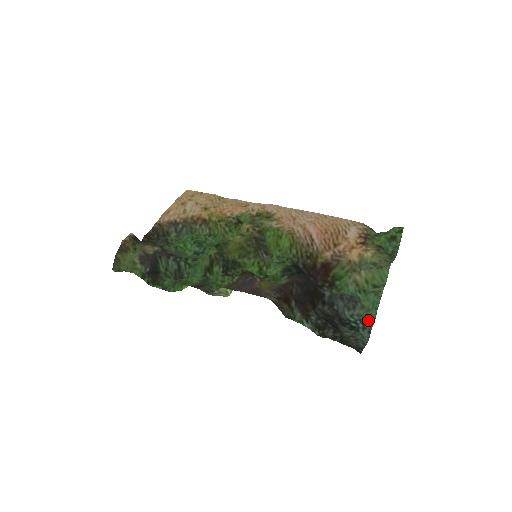
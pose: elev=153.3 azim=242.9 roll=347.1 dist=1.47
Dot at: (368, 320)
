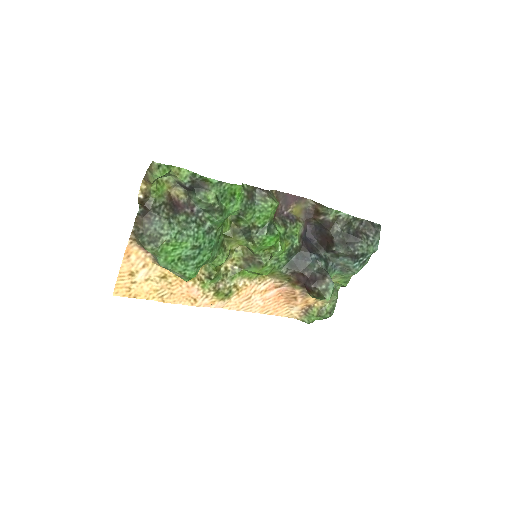
Dot at: (364, 265)
